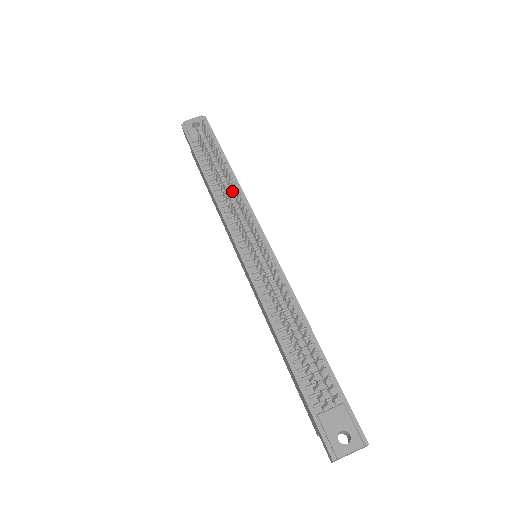
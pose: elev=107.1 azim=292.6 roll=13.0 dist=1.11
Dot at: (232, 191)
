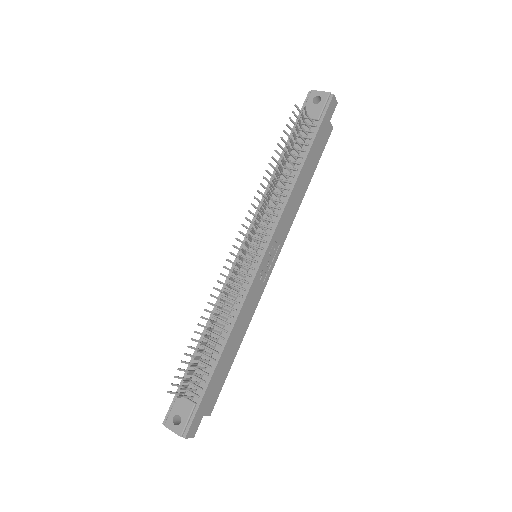
Dot at: (272, 192)
